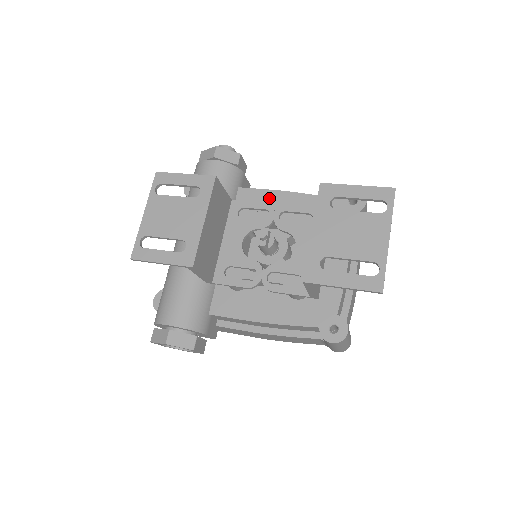
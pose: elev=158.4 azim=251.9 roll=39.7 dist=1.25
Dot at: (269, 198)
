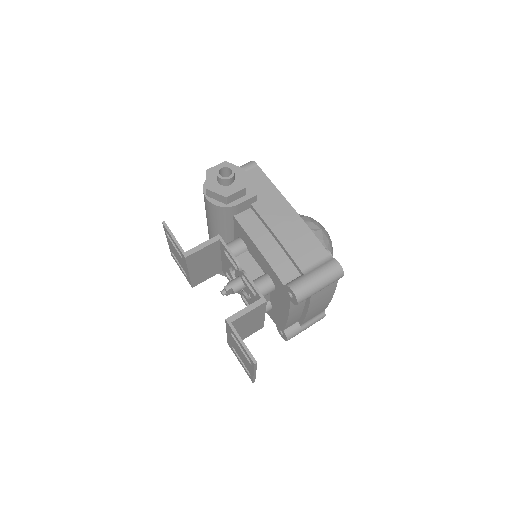
Dot at: (249, 242)
